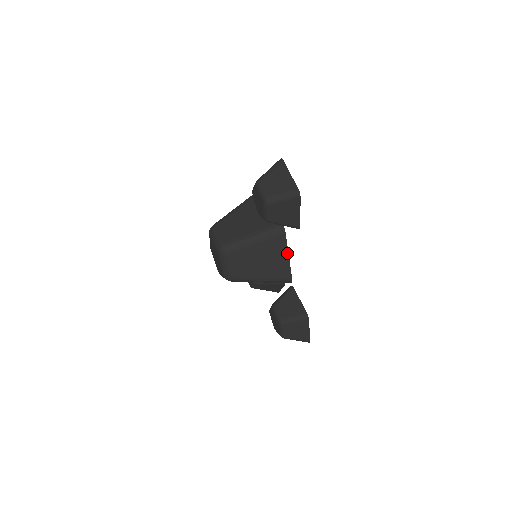
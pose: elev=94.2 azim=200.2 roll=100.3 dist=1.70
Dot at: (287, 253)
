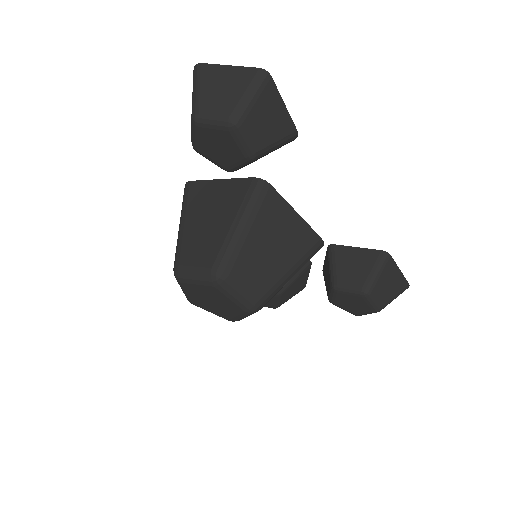
Dot at: (292, 210)
